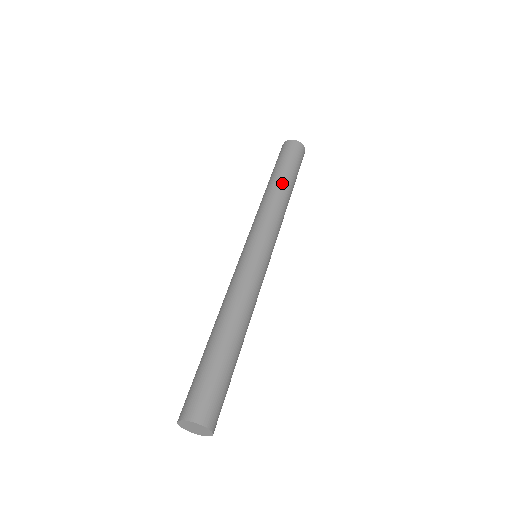
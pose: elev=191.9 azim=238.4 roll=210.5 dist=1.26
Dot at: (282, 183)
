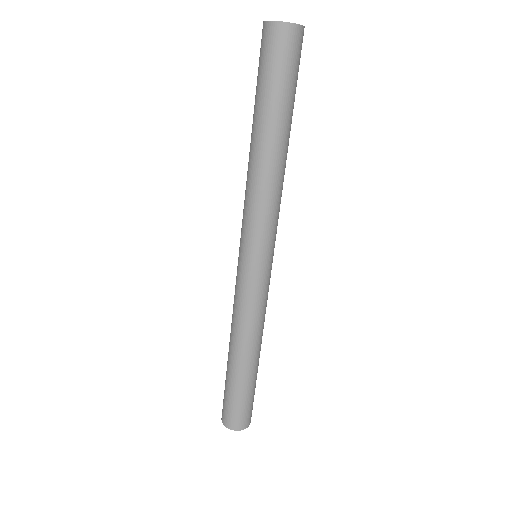
Dot at: (269, 142)
